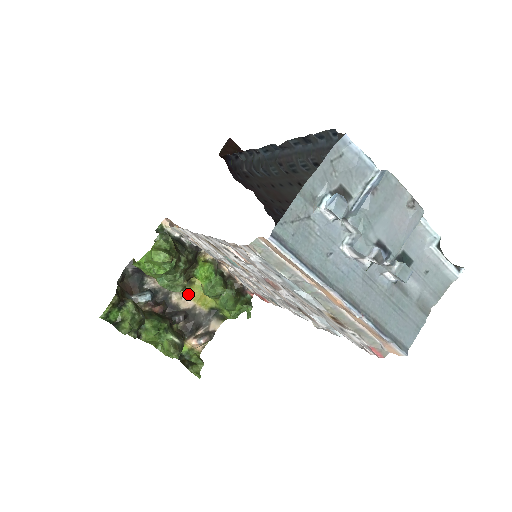
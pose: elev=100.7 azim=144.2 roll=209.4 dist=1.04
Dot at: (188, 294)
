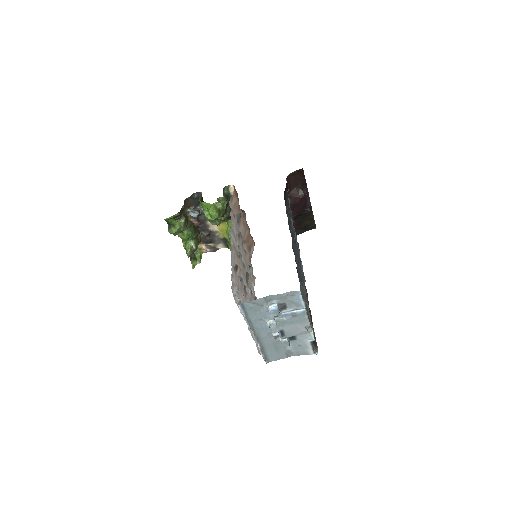
Dot at: occluded
